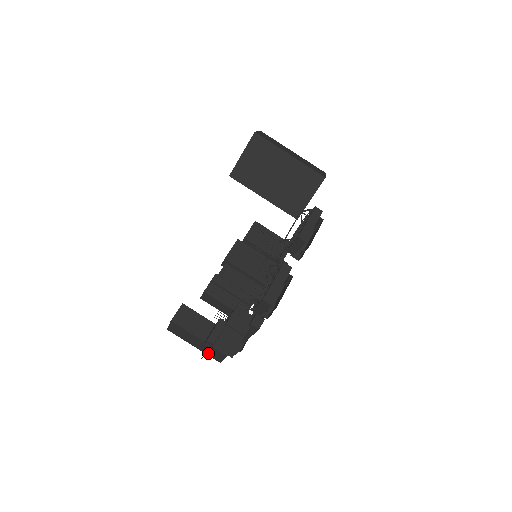
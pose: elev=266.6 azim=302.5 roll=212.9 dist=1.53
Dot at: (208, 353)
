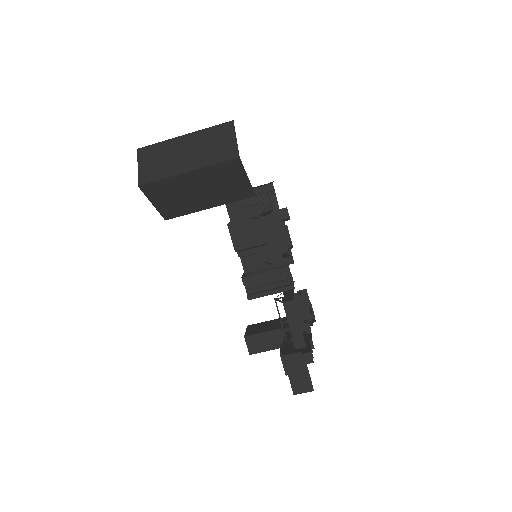
Dot at: occluded
